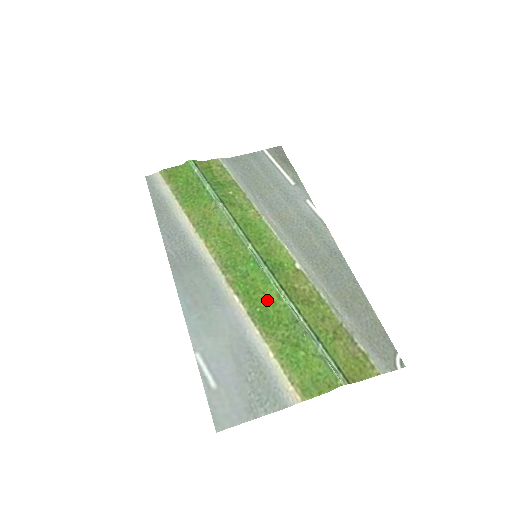
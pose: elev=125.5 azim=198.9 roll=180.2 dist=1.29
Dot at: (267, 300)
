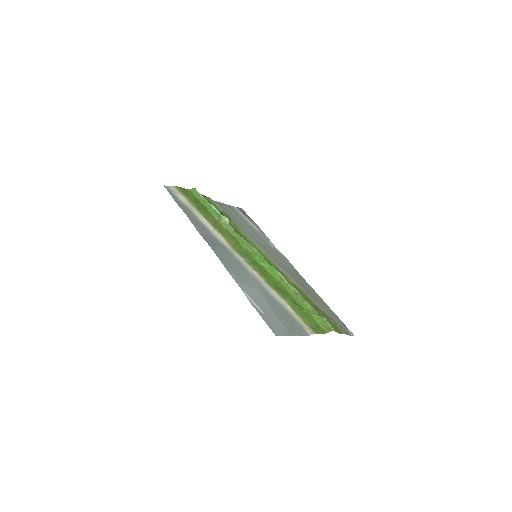
Dot at: (275, 279)
